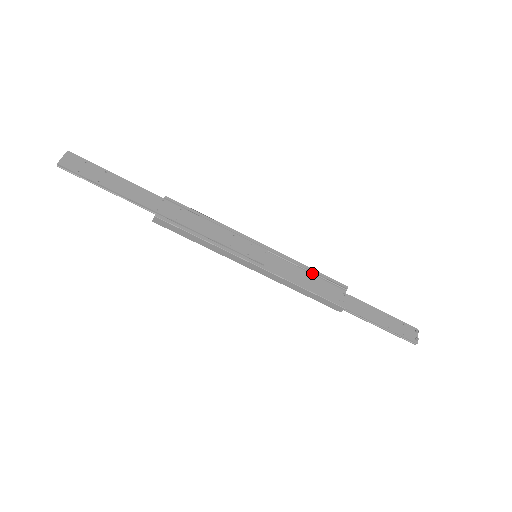
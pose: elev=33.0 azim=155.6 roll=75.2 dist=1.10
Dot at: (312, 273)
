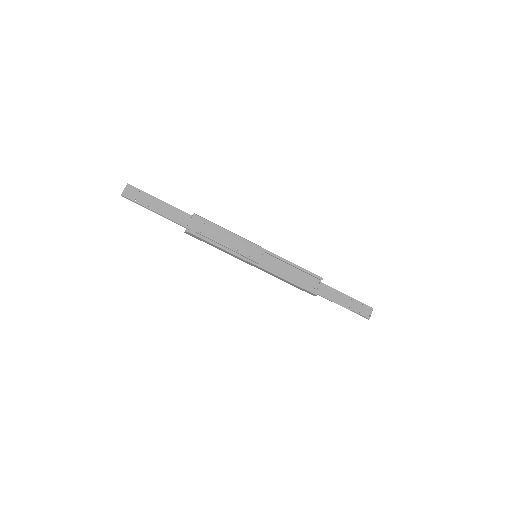
Dot at: (297, 268)
